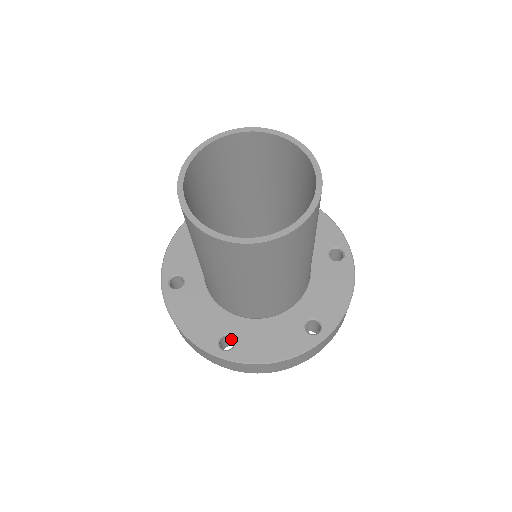
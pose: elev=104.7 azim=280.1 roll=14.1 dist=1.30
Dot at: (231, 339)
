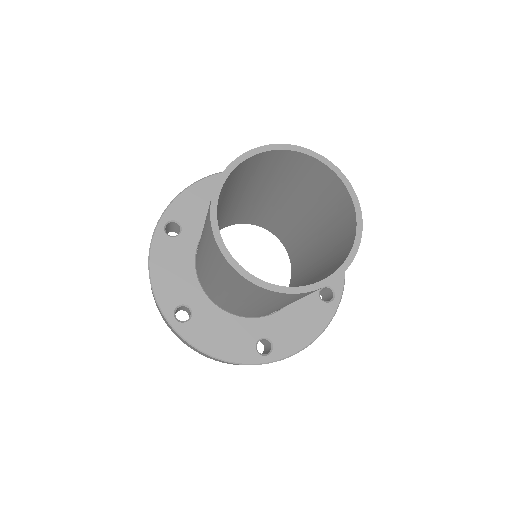
Dot at: occluded
